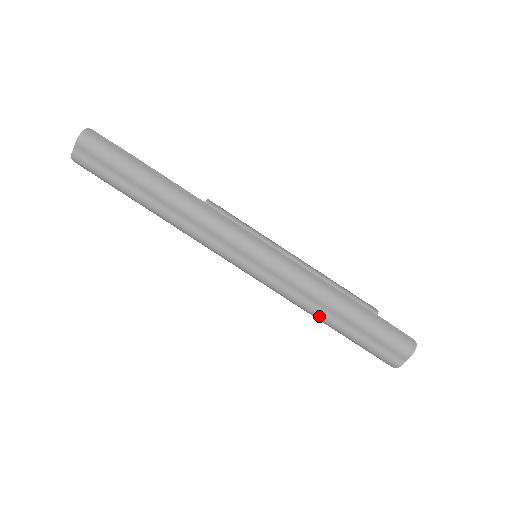
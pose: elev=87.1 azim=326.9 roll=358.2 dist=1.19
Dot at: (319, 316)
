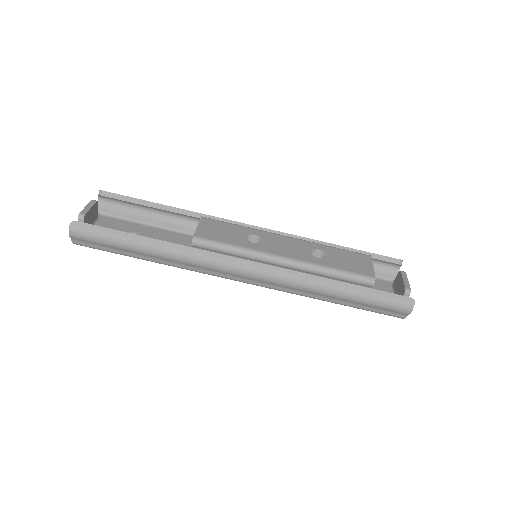
Dot at: occluded
